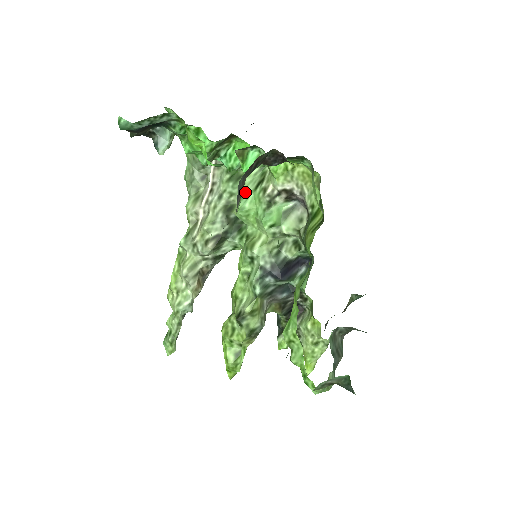
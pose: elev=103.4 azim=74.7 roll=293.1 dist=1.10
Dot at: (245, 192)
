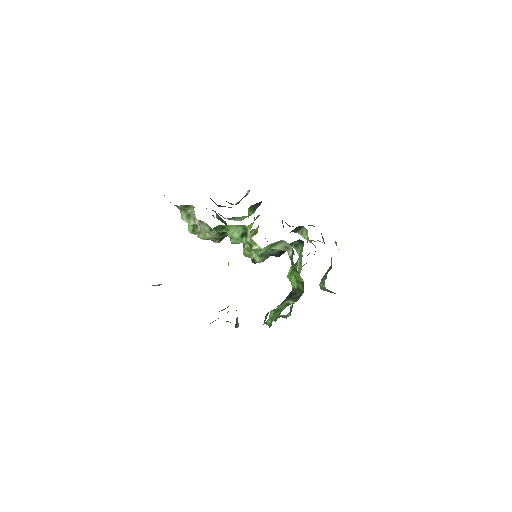
Dot at: (233, 236)
